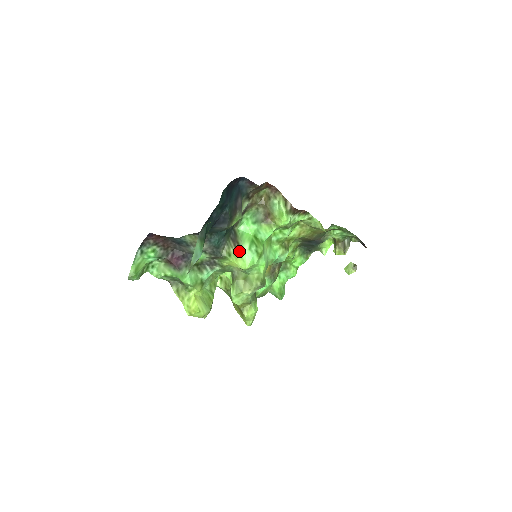
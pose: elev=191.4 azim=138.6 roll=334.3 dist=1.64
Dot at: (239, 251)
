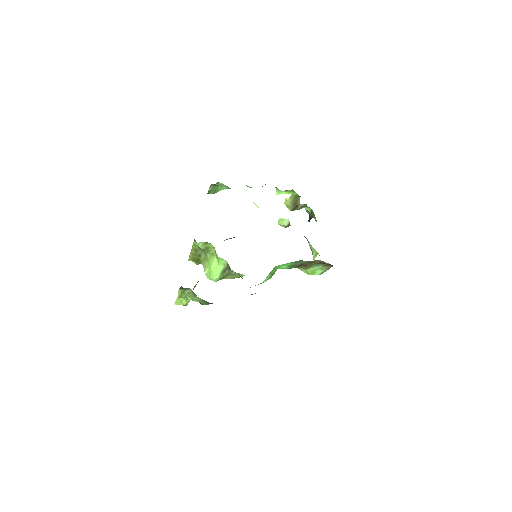
Dot at: occluded
